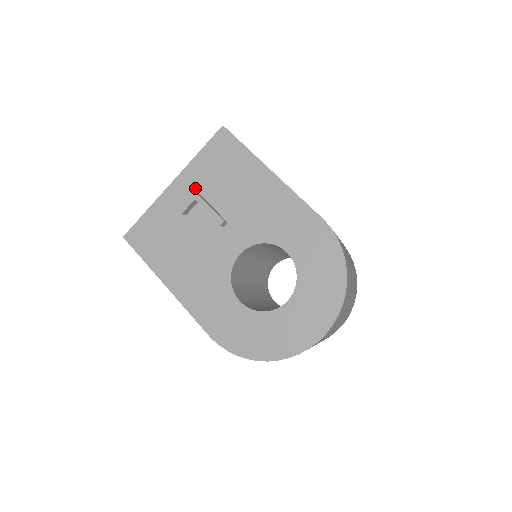
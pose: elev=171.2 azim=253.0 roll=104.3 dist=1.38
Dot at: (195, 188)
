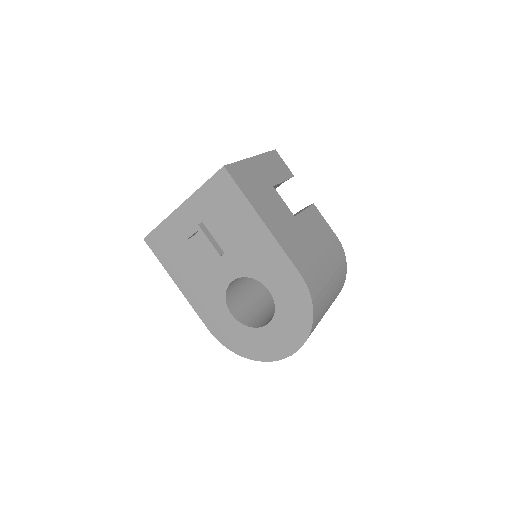
Dot at: (199, 216)
